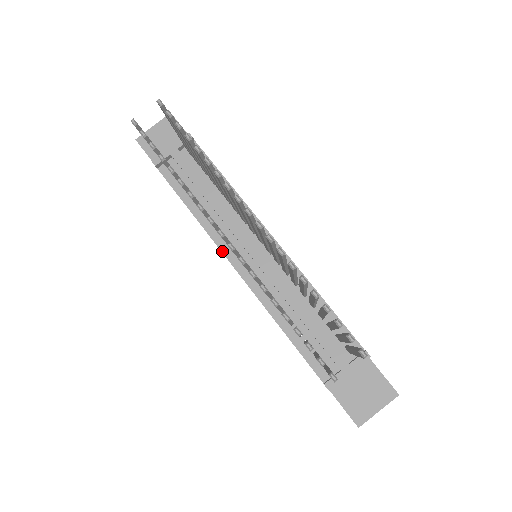
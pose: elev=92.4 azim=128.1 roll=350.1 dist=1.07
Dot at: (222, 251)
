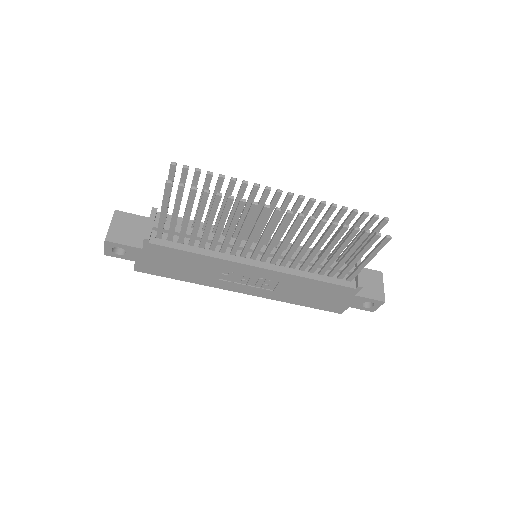
Dot at: (240, 263)
